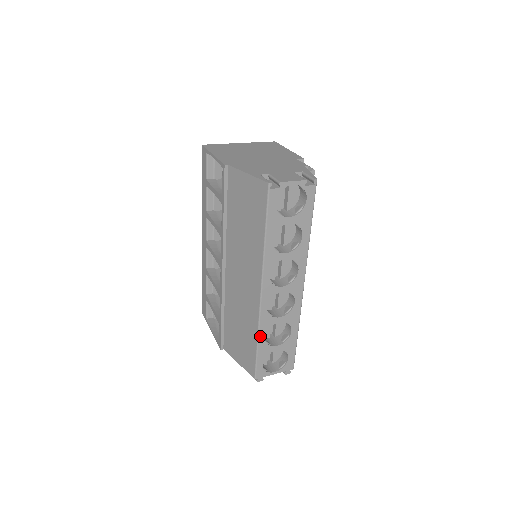
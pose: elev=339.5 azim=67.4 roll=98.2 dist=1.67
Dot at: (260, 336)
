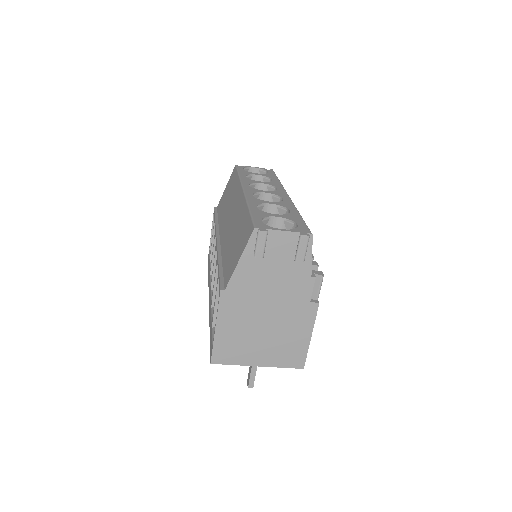
Dot at: (250, 206)
